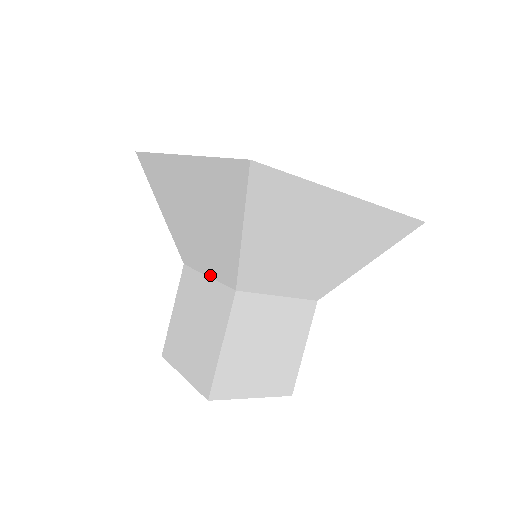
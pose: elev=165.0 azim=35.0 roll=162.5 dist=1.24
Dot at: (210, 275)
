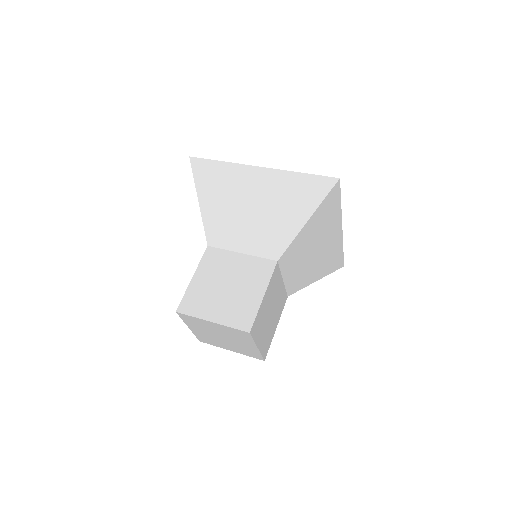
Dot at: occluded
